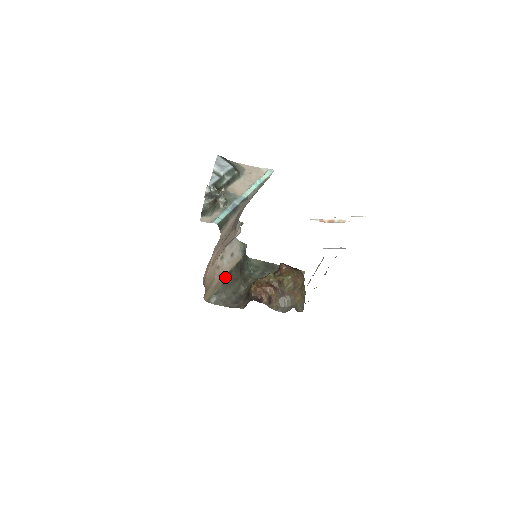
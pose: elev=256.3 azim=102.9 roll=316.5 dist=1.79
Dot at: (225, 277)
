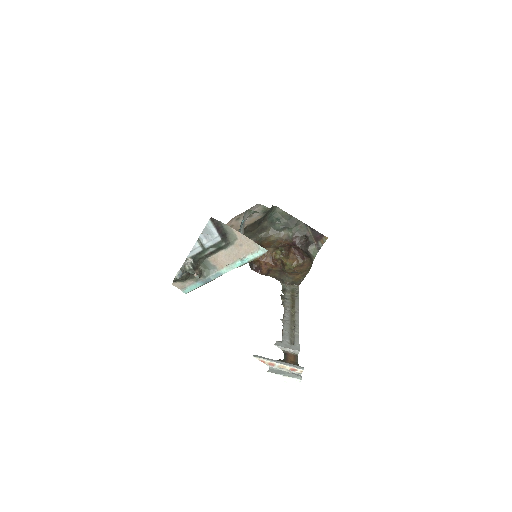
Dot at: (238, 231)
